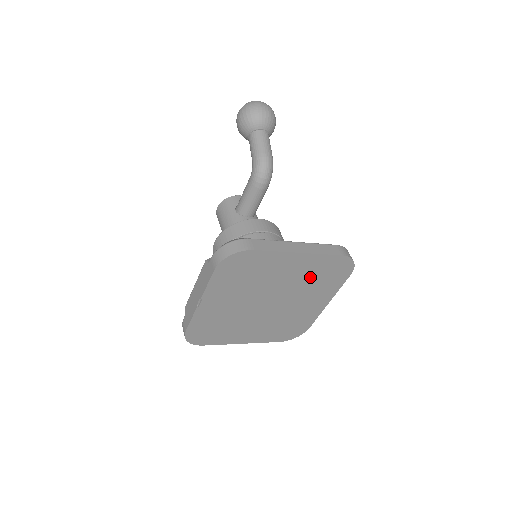
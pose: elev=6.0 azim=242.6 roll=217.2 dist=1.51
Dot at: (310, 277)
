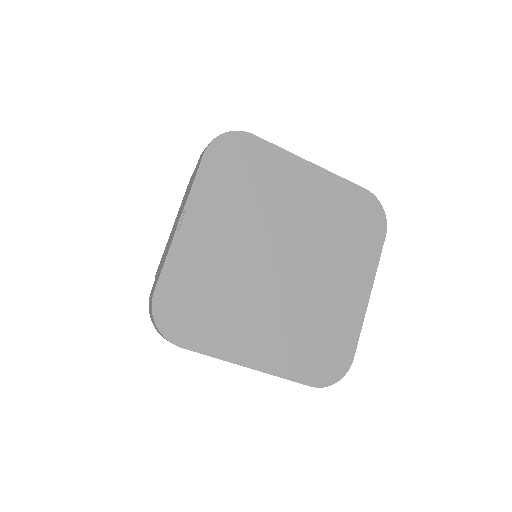
Dot at: (332, 220)
